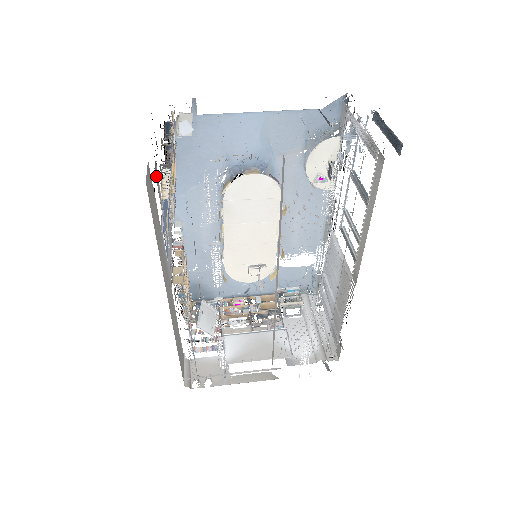
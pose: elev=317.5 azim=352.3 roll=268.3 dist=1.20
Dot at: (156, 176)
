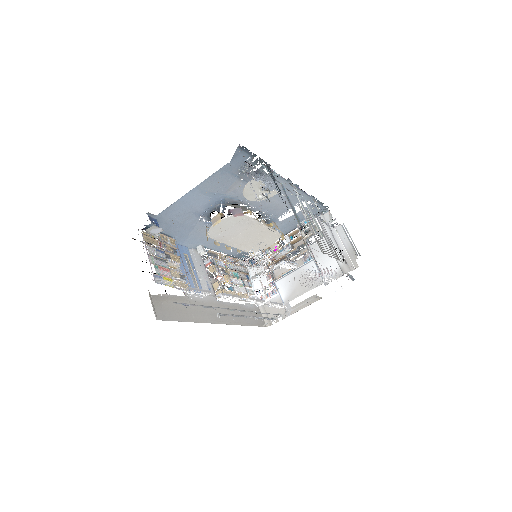
Dot at: occluded
